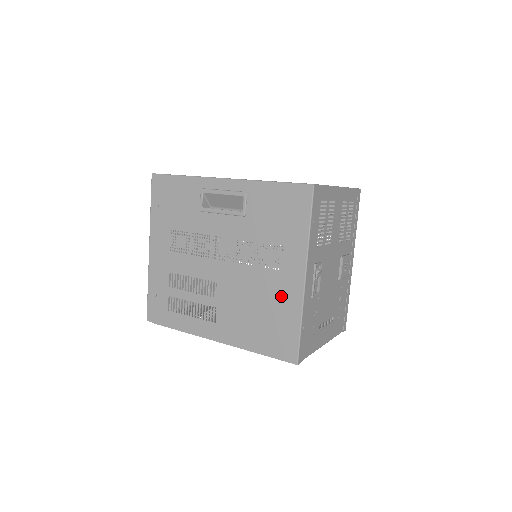
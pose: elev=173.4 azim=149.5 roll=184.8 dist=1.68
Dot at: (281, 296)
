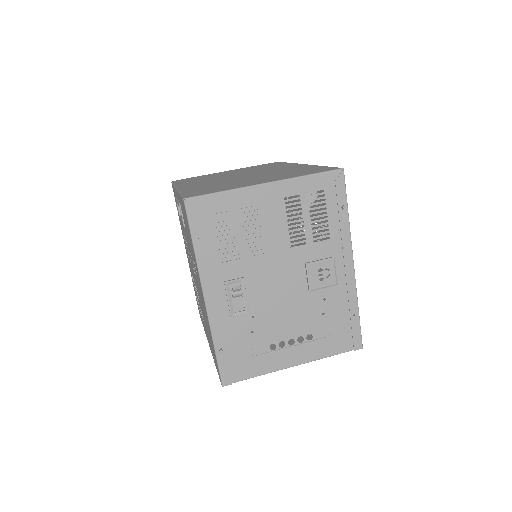
Dot at: (205, 313)
